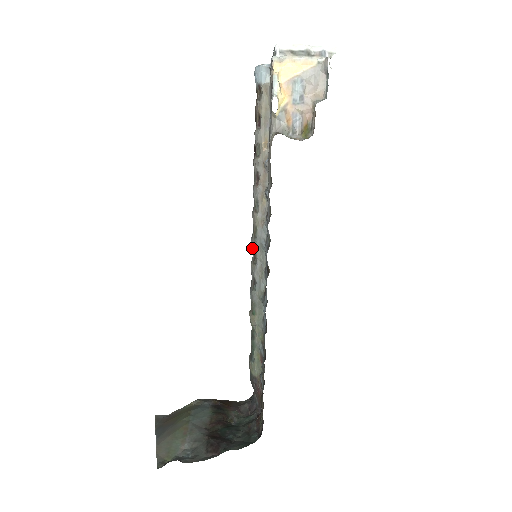
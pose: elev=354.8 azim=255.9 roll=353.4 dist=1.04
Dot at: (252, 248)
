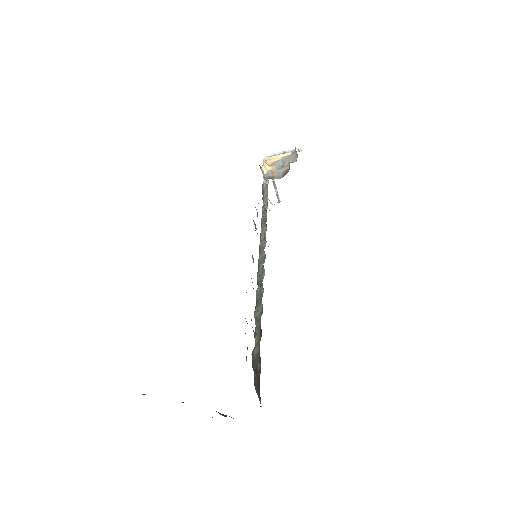
Dot at: occluded
